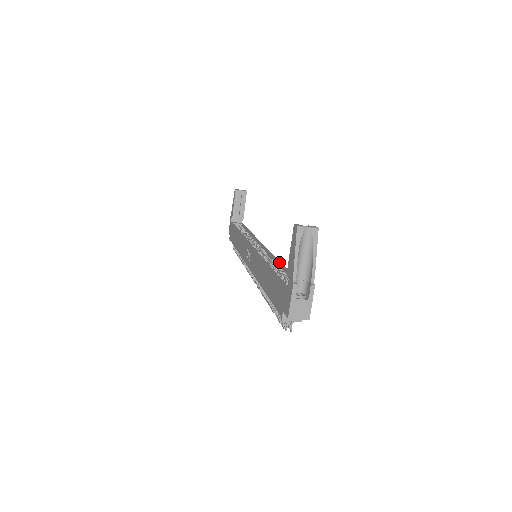
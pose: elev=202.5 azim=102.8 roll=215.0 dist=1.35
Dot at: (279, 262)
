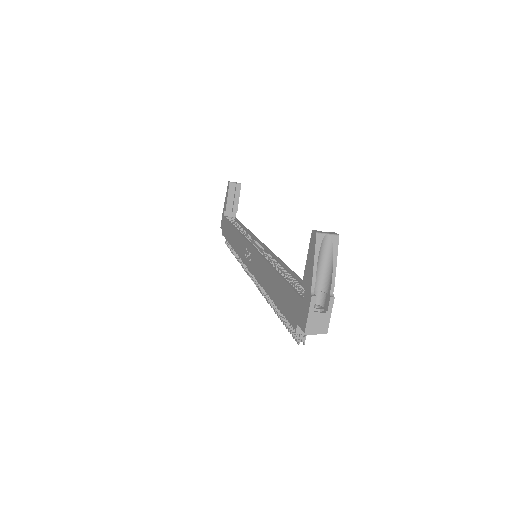
Dot at: (286, 266)
